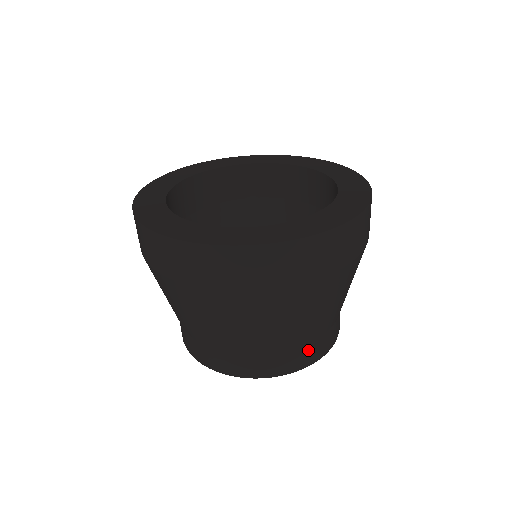
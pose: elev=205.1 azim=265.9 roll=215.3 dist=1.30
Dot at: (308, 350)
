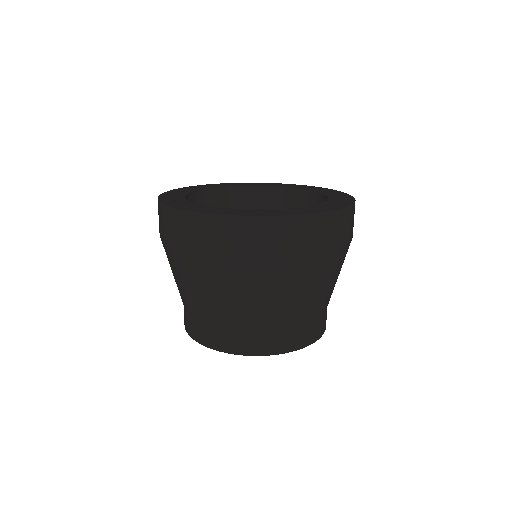
Dot at: (302, 332)
